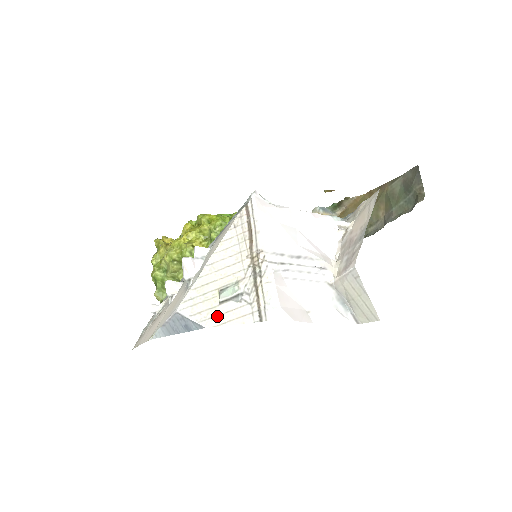
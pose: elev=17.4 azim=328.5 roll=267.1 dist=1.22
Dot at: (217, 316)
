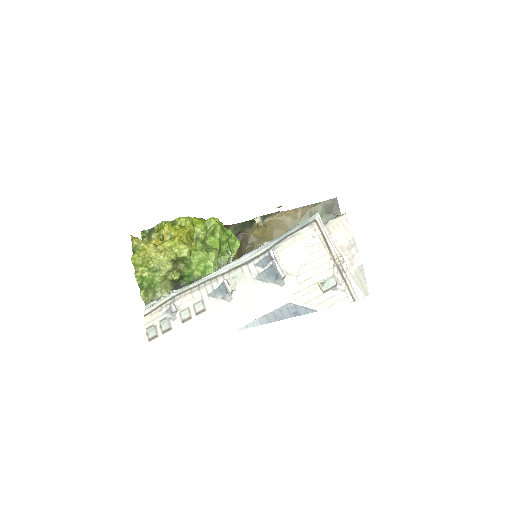
Dot at: (324, 302)
